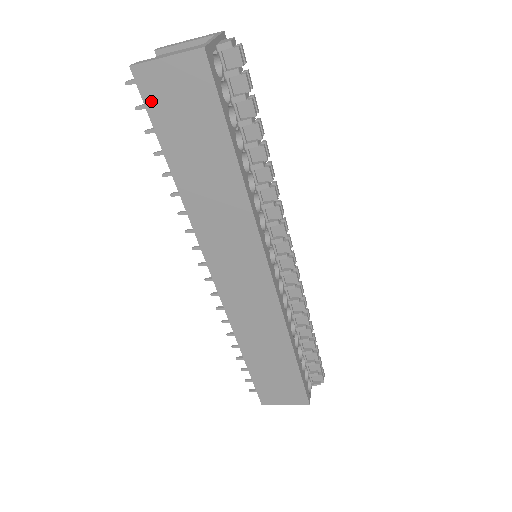
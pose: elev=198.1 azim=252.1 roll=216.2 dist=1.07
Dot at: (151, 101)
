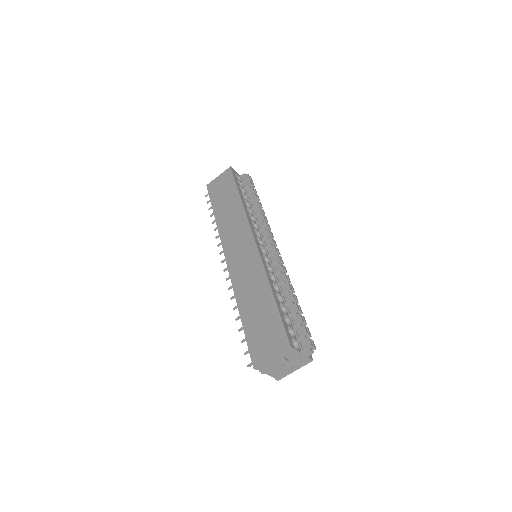
Dot at: (211, 192)
